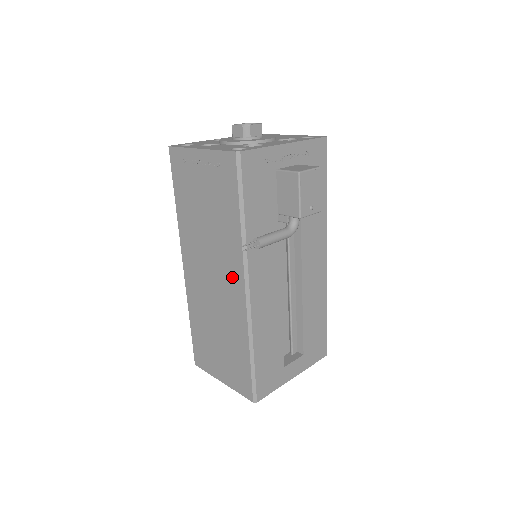
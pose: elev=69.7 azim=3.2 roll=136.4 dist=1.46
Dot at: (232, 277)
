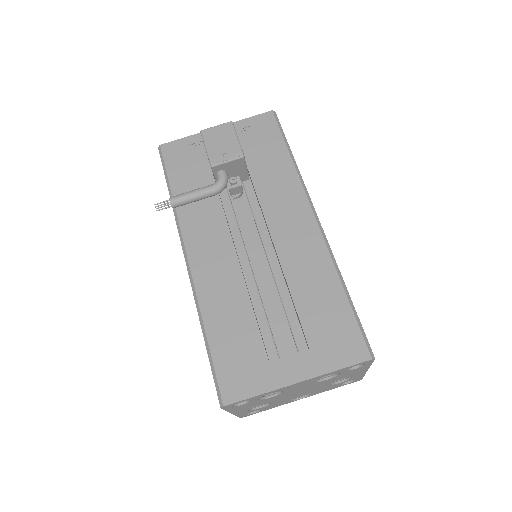
Dot at: occluded
